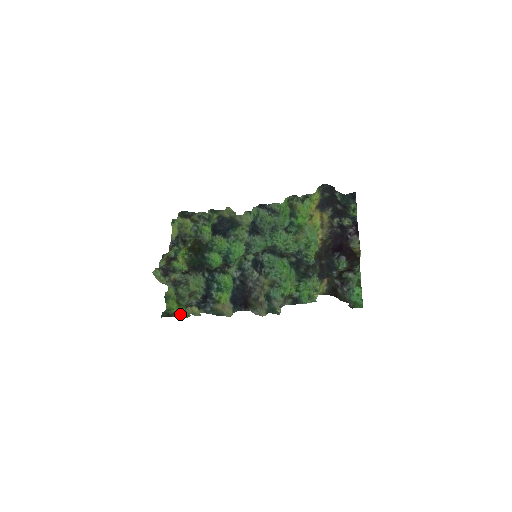
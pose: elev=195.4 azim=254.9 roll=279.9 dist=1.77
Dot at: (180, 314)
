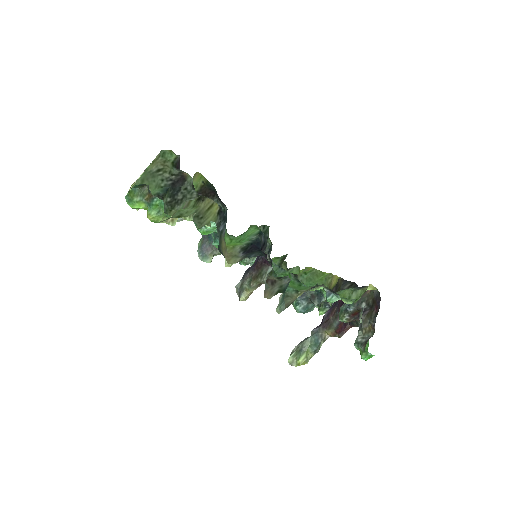
Dot at: (161, 209)
